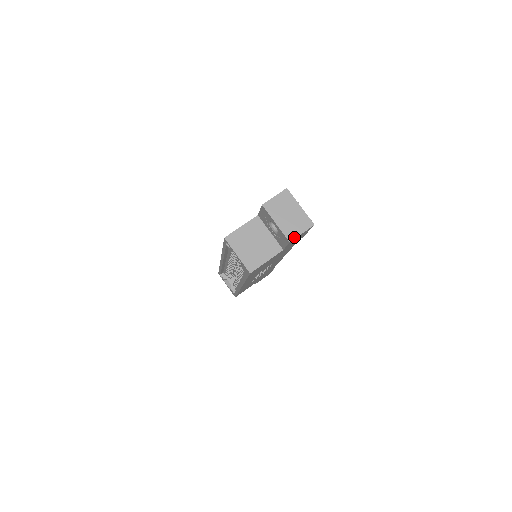
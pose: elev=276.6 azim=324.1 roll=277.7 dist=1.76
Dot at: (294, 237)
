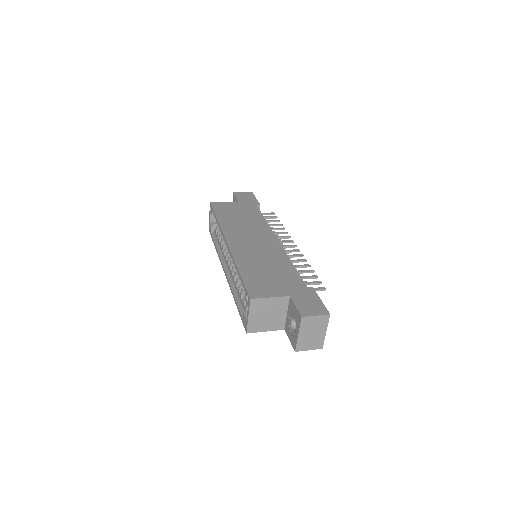
Dot at: (301, 350)
